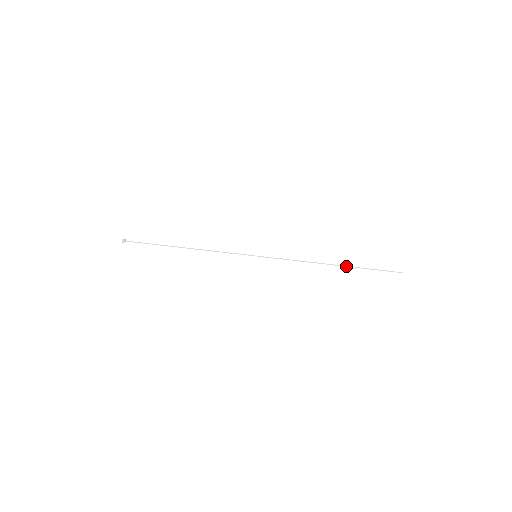
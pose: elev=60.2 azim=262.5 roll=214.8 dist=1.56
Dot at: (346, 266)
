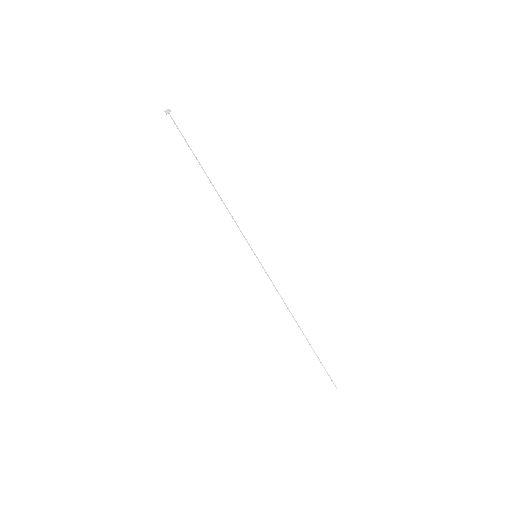
Dot at: occluded
